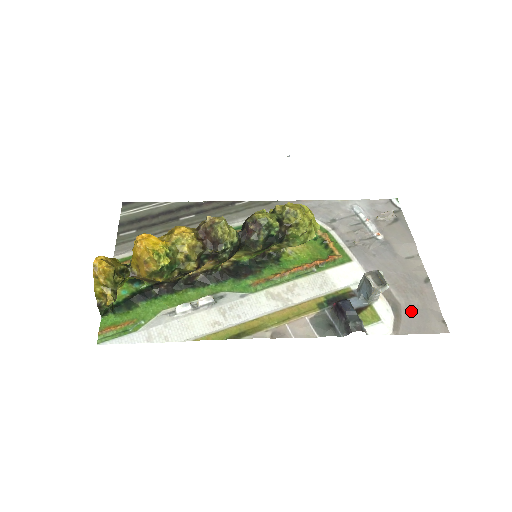
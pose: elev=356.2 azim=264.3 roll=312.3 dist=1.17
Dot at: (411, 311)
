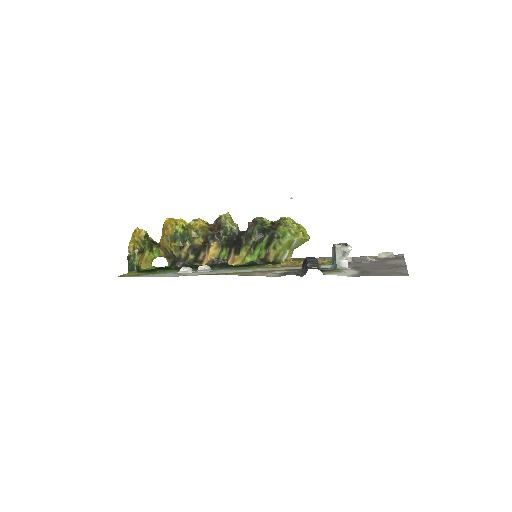
Dot at: (377, 272)
